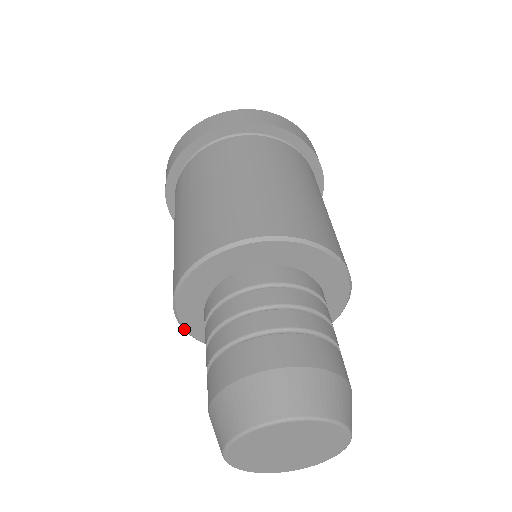
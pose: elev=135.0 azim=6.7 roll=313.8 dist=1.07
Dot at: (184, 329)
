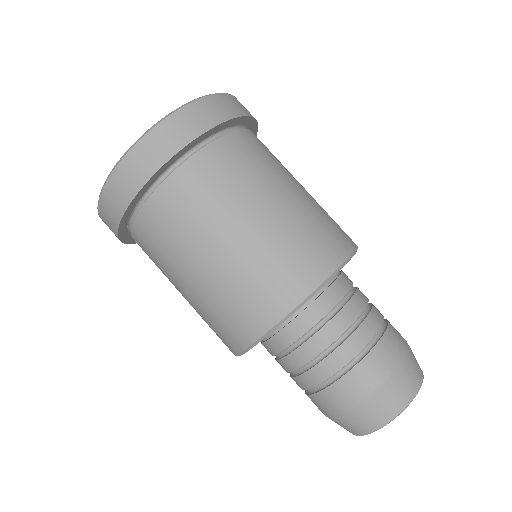
Dot at: occluded
